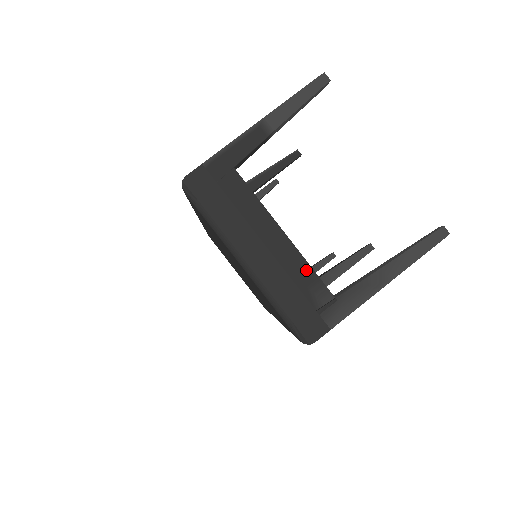
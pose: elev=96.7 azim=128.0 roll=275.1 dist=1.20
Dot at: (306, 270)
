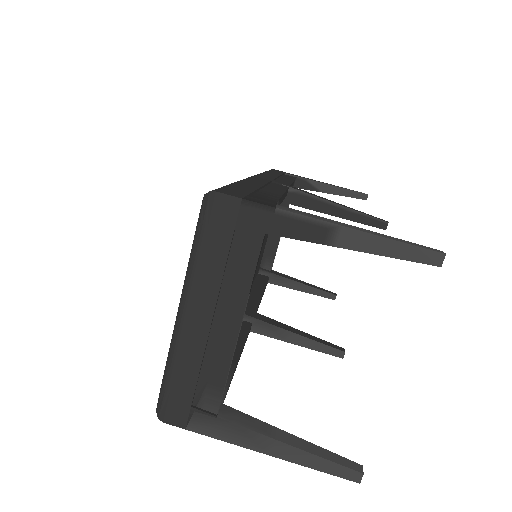
Dot at: (221, 372)
